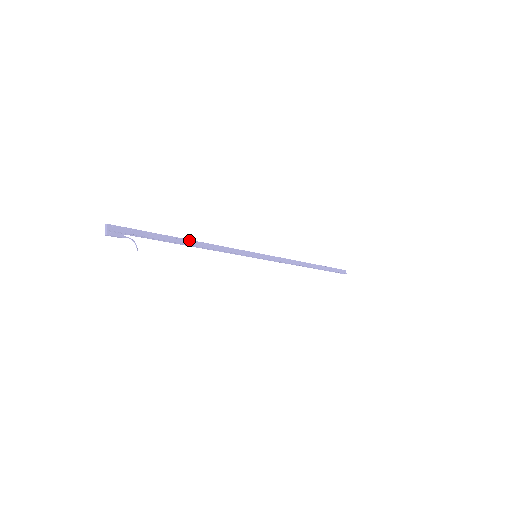
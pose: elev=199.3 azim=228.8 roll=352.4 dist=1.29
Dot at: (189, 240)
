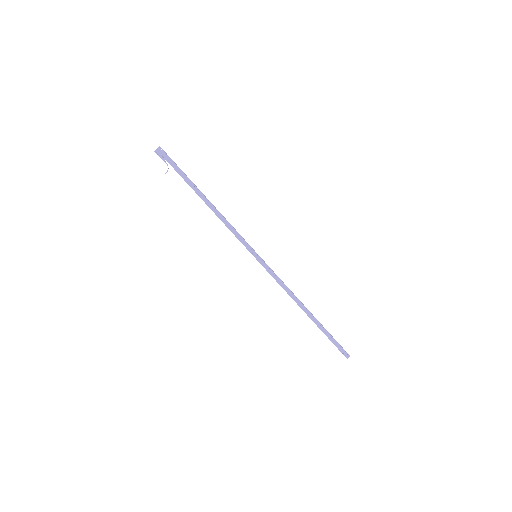
Dot at: (207, 199)
